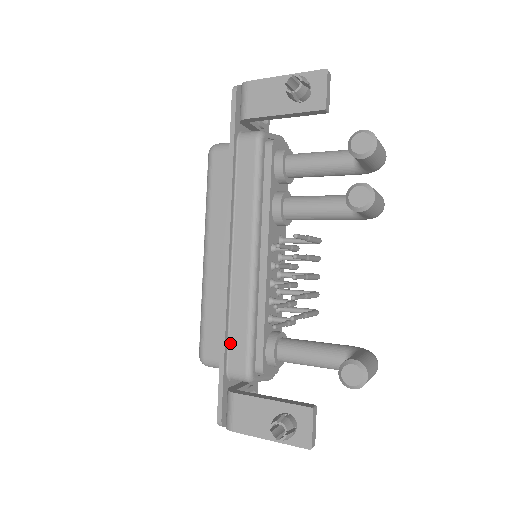
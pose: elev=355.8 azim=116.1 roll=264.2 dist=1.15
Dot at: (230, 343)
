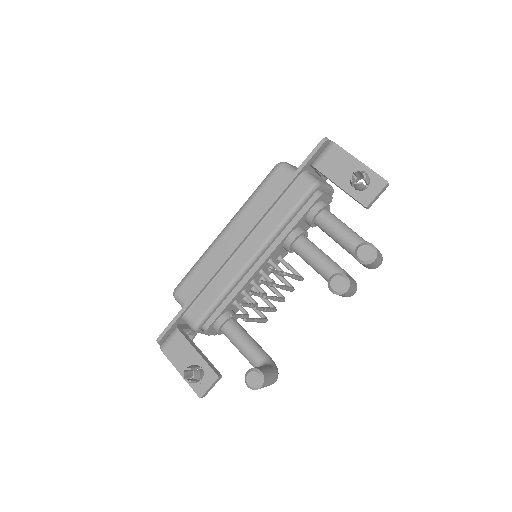
Dot at: (199, 299)
